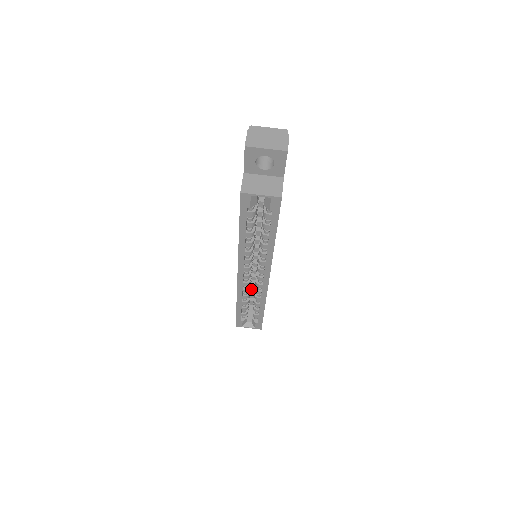
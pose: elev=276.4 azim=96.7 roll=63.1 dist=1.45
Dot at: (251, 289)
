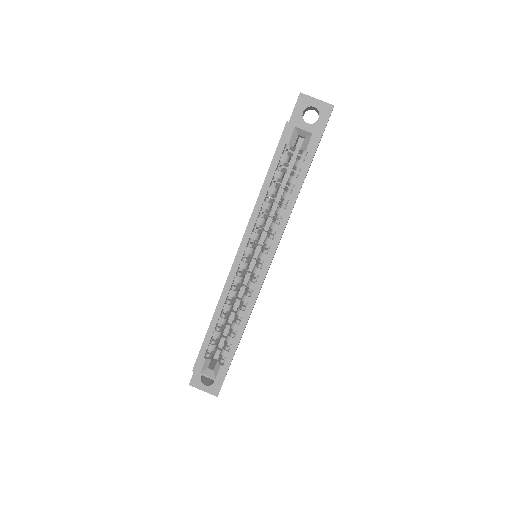
Dot at: (227, 324)
